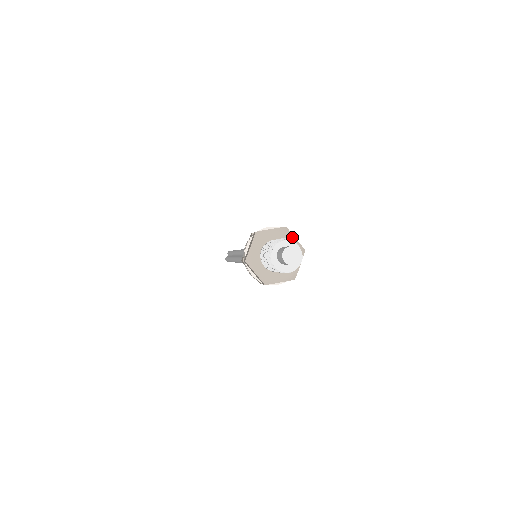
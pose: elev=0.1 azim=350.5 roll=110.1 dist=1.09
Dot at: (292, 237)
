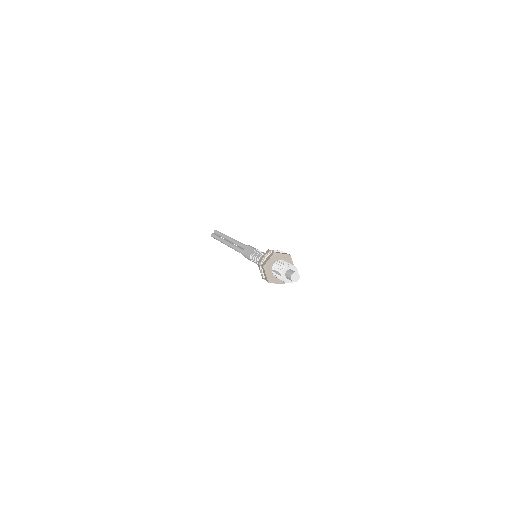
Dot at: (291, 261)
